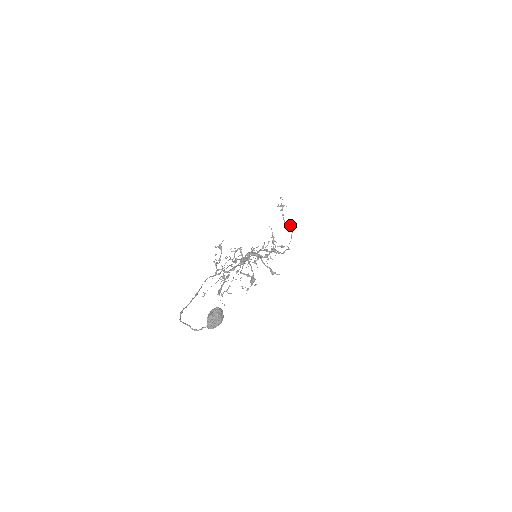
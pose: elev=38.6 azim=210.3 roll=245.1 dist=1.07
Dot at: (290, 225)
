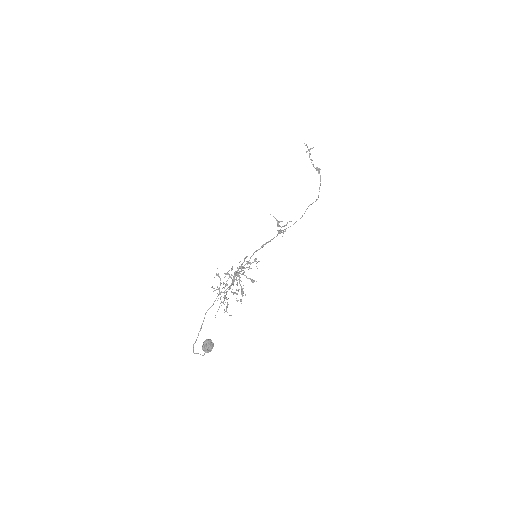
Dot at: (317, 170)
